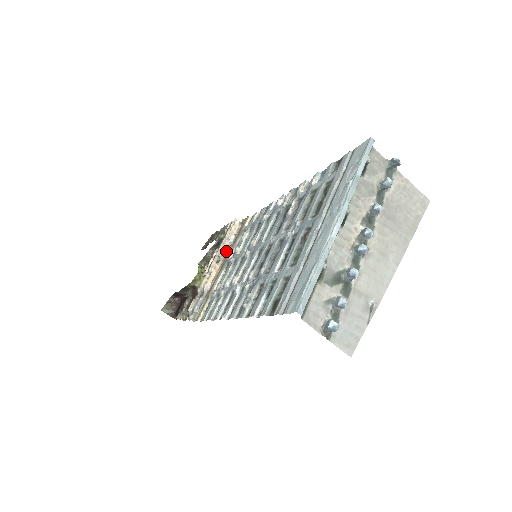
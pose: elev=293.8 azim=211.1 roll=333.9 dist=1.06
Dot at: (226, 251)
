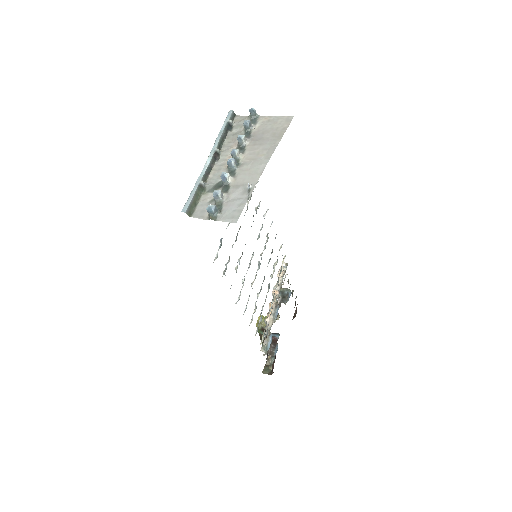
Dot at: (278, 290)
